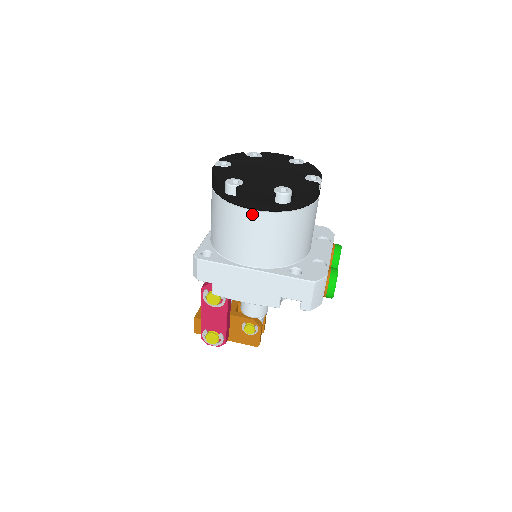
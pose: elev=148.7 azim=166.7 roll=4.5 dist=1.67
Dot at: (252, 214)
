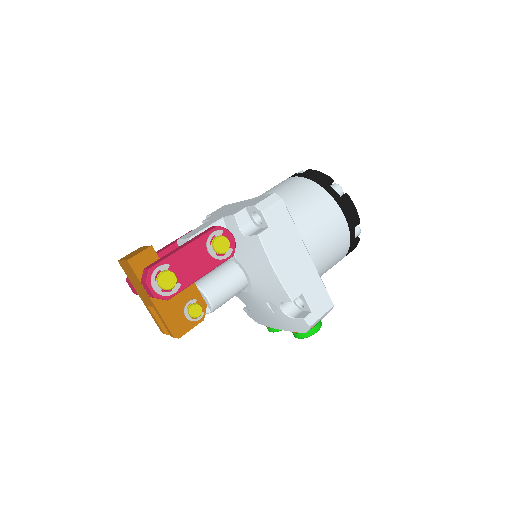
Dot at: (342, 217)
